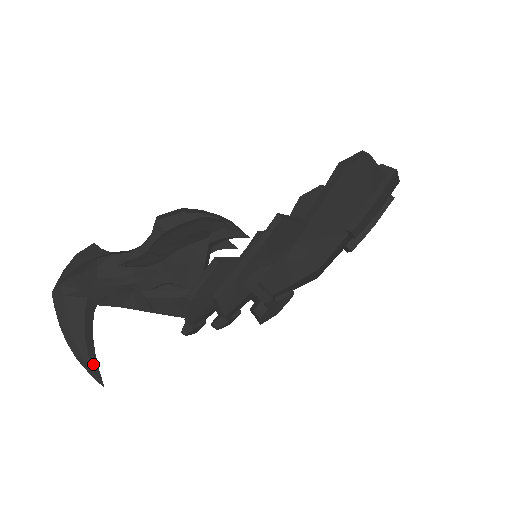
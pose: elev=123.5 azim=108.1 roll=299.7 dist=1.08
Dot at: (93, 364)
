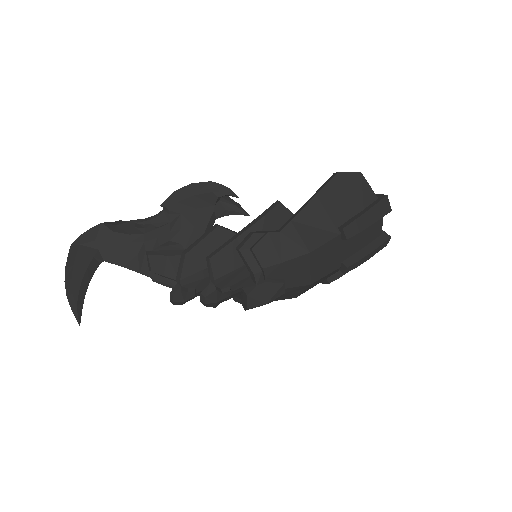
Dot at: (79, 303)
